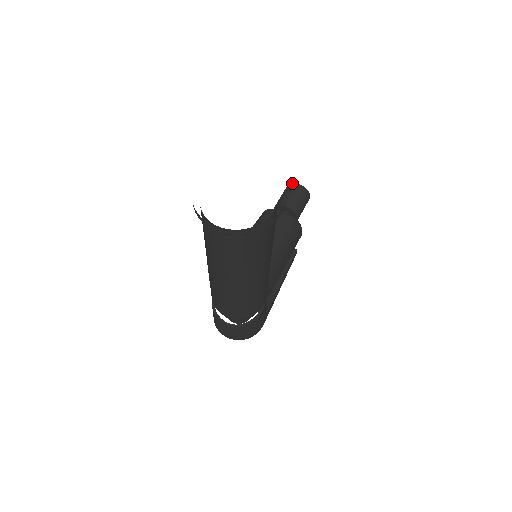
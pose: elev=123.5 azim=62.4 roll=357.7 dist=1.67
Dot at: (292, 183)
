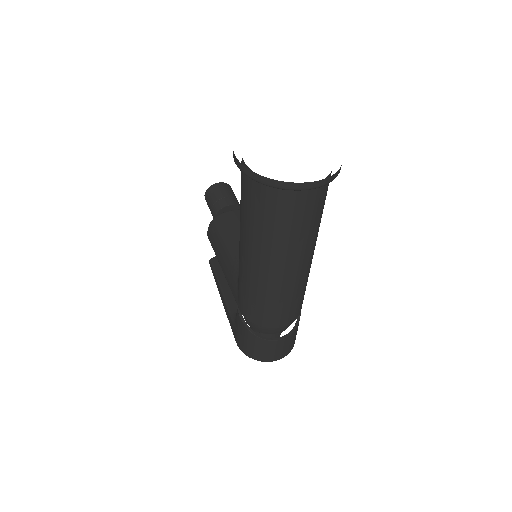
Dot at: (211, 186)
